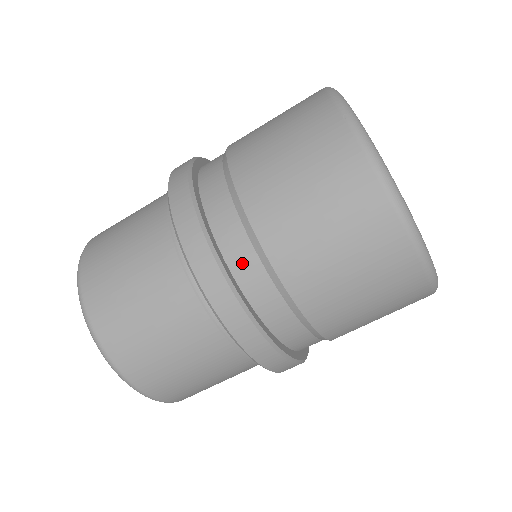
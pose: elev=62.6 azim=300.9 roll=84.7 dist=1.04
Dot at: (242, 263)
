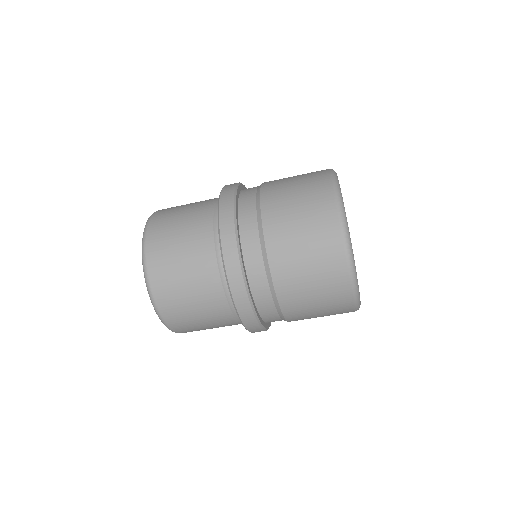
Dot at: (272, 320)
